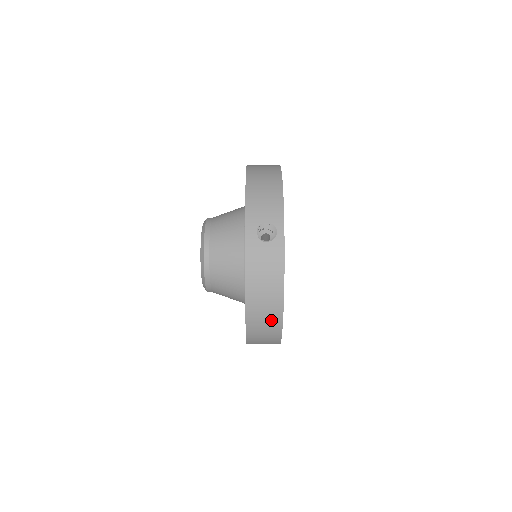
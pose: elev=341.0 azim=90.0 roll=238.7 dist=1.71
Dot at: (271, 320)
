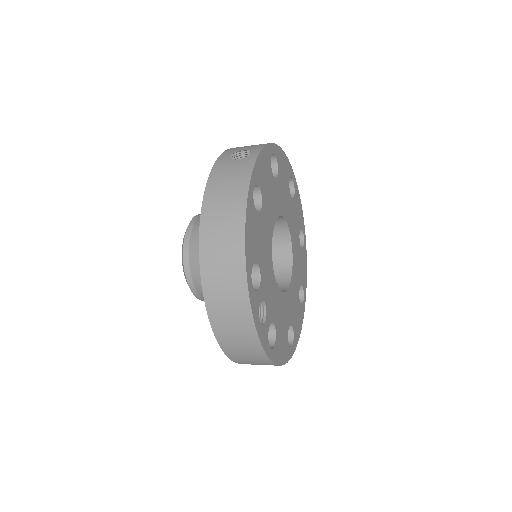
Dot at: (230, 246)
